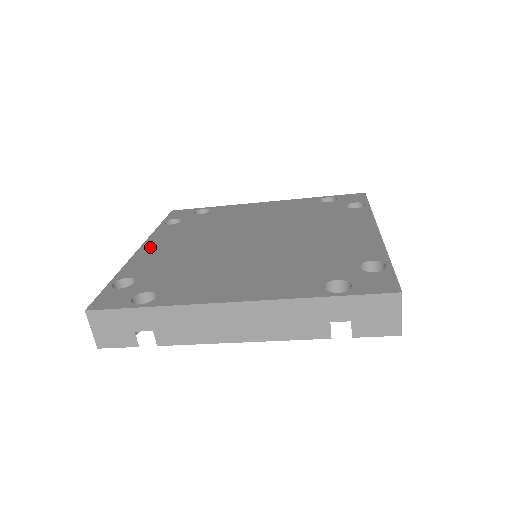
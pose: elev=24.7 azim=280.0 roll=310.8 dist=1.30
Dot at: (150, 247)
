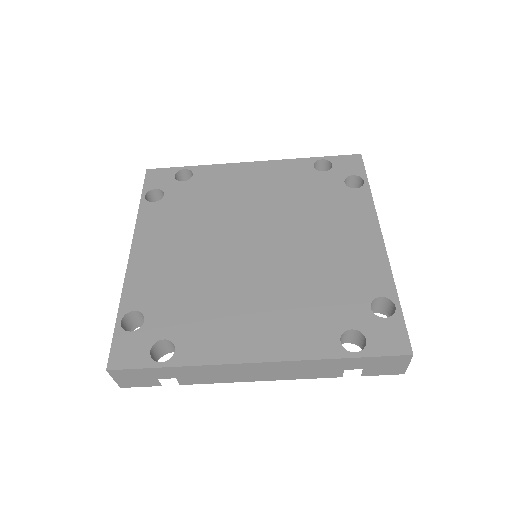
Dot at: (142, 250)
